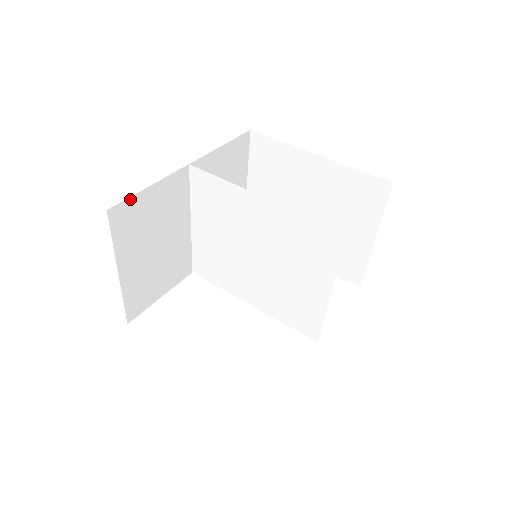
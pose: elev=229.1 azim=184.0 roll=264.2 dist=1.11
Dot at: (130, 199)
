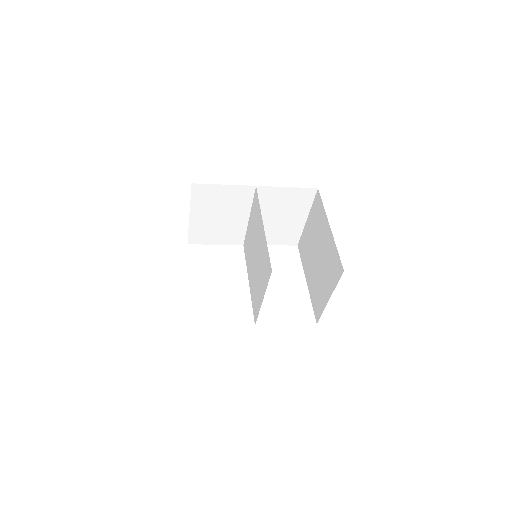
Dot at: (208, 185)
